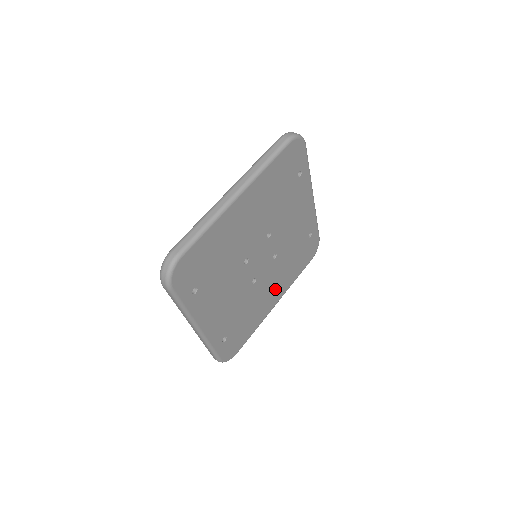
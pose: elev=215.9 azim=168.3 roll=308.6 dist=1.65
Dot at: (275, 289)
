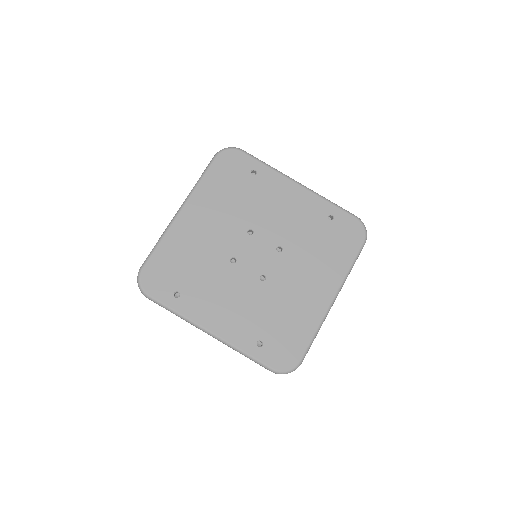
Dot at: (314, 283)
